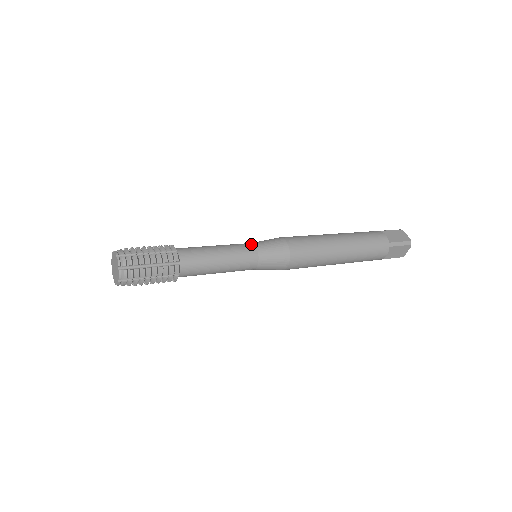
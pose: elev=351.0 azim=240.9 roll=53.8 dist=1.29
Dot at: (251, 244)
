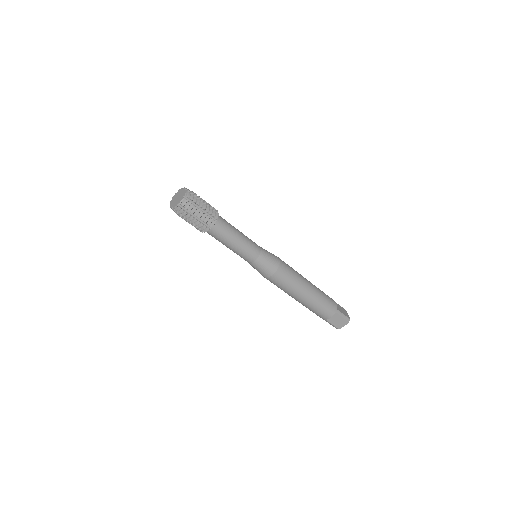
Dot at: occluded
